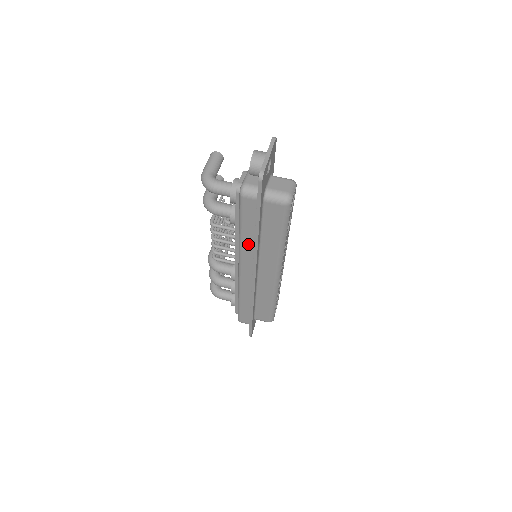
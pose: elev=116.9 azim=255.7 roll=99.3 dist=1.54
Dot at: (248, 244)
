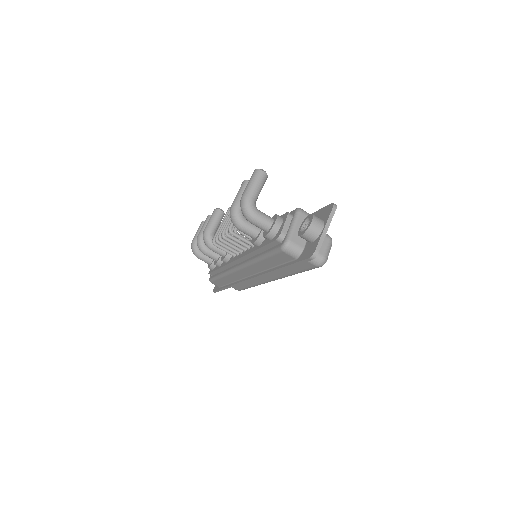
Dot at: (261, 266)
